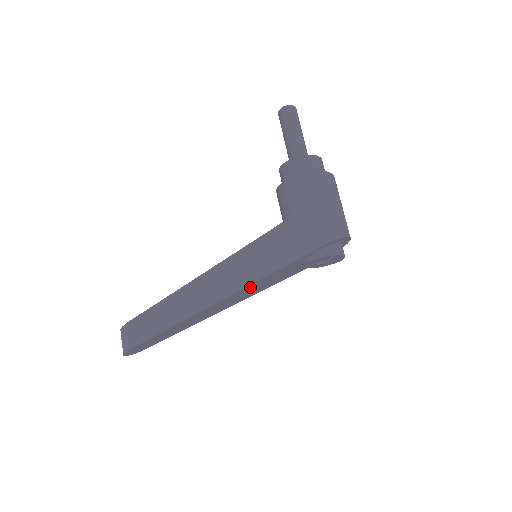
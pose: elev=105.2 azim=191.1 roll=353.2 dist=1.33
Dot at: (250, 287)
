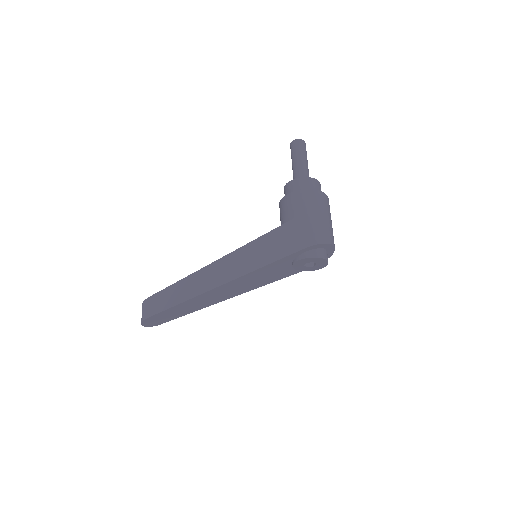
Dot at: (245, 278)
